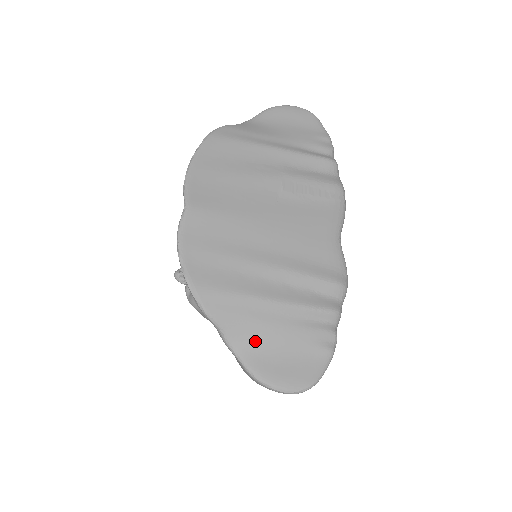
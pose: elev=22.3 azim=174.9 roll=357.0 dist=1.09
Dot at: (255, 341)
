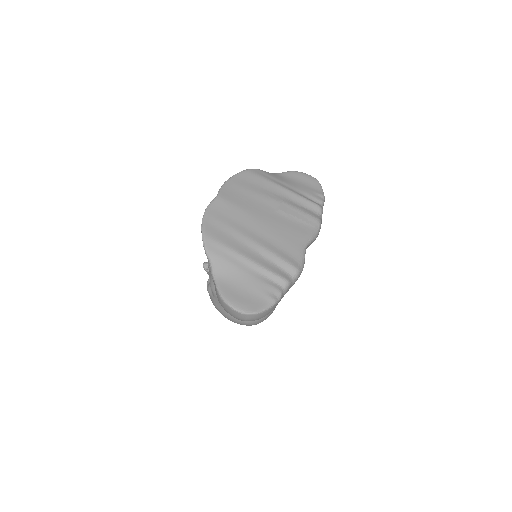
Dot at: (229, 277)
